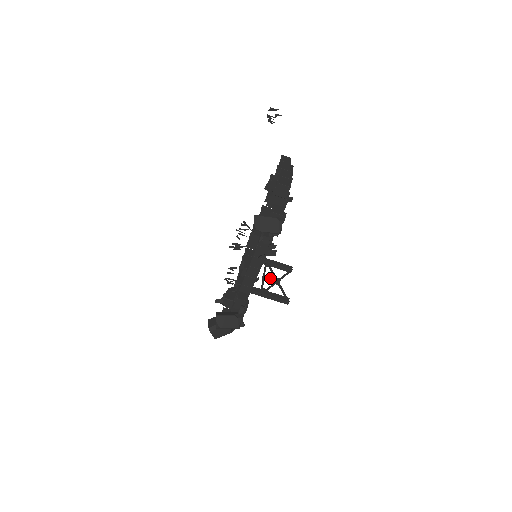
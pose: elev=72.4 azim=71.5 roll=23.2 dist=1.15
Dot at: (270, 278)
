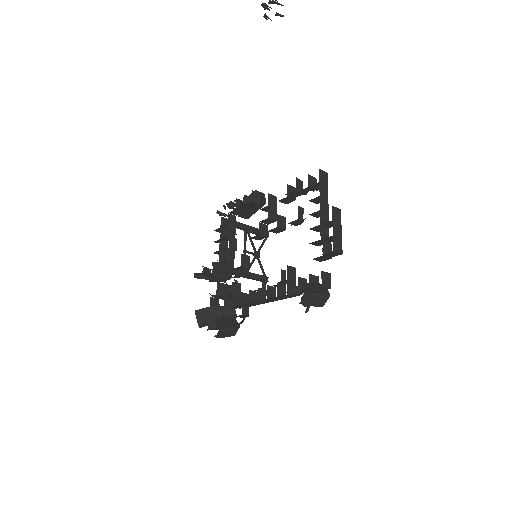
Dot at: (251, 252)
